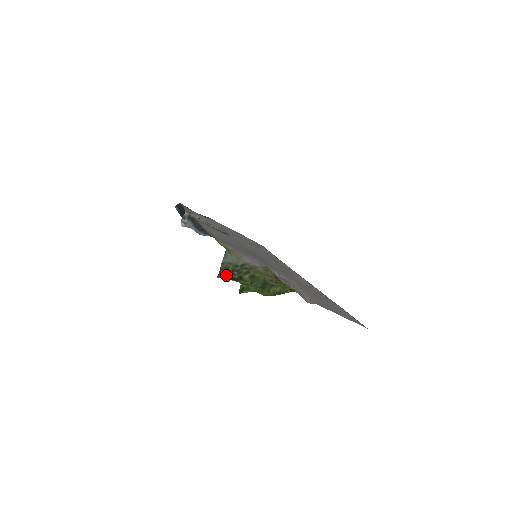
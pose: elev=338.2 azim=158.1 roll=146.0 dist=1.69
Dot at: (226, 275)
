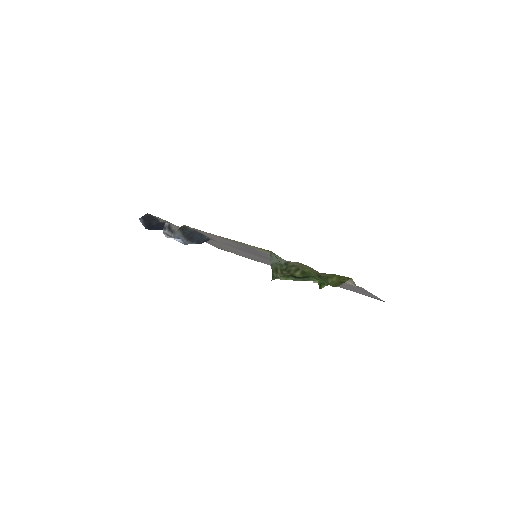
Dot at: (285, 275)
